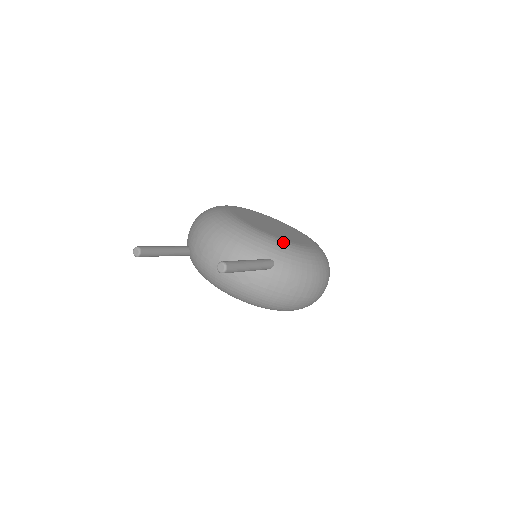
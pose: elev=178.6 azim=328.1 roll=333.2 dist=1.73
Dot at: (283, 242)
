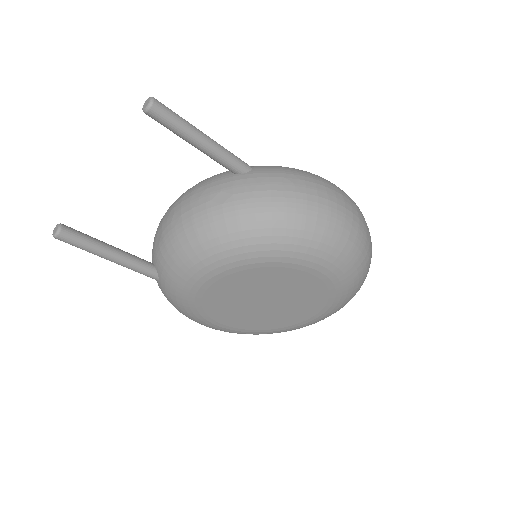
Dot at: occluded
